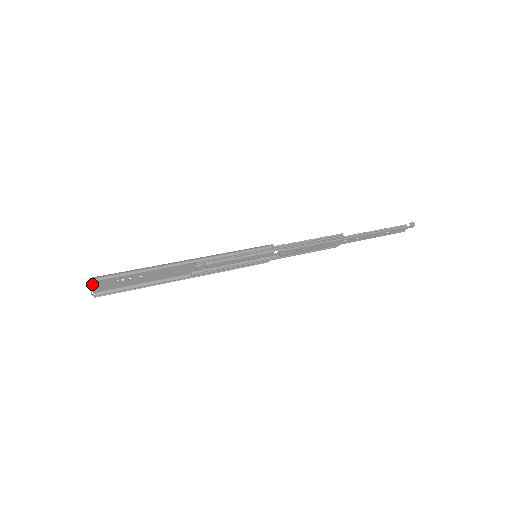
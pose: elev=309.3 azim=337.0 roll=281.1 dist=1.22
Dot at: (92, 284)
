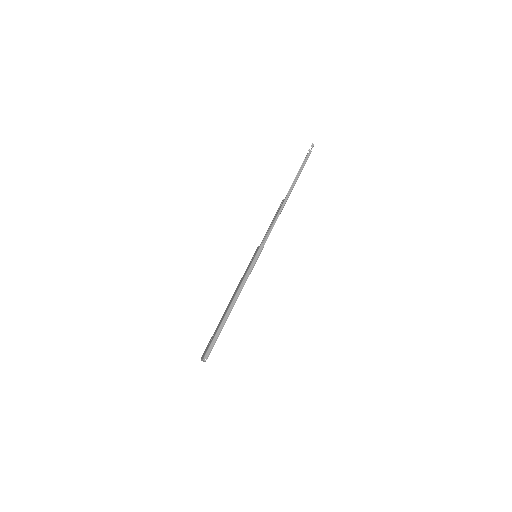
Dot at: (202, 358)
